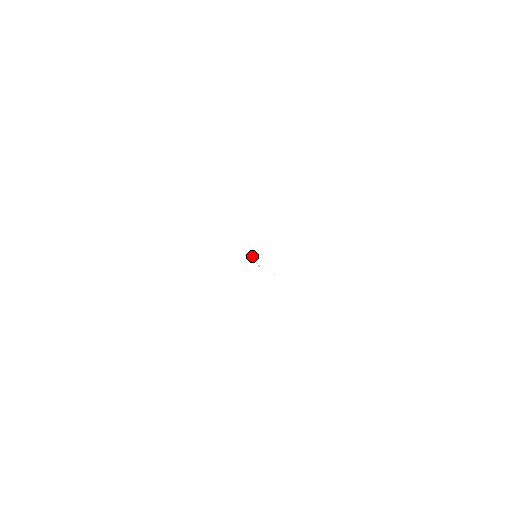
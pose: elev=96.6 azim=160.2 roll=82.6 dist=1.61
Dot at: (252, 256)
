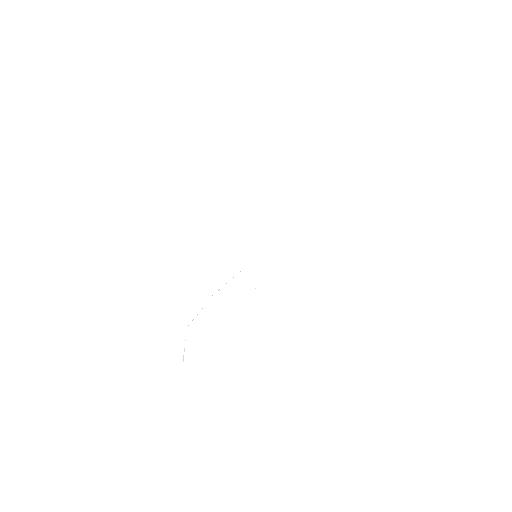
Dot at: (240, 271)
